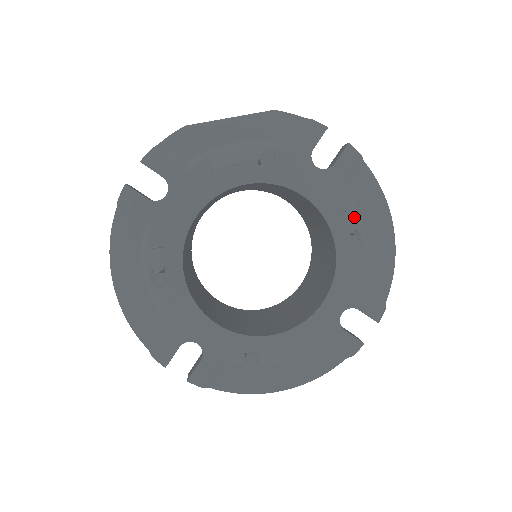
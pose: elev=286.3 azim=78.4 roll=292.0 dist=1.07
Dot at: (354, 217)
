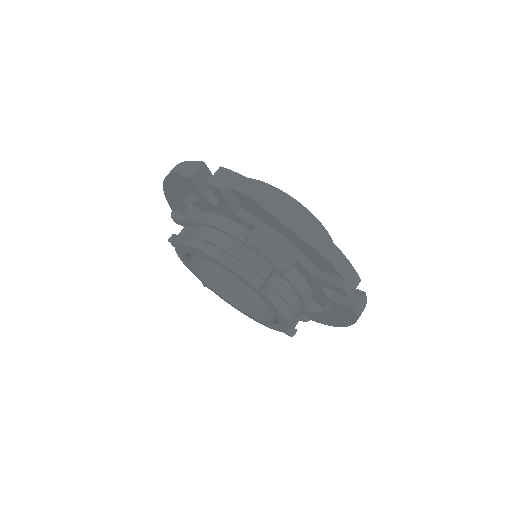
Dot at: (322, 311)
